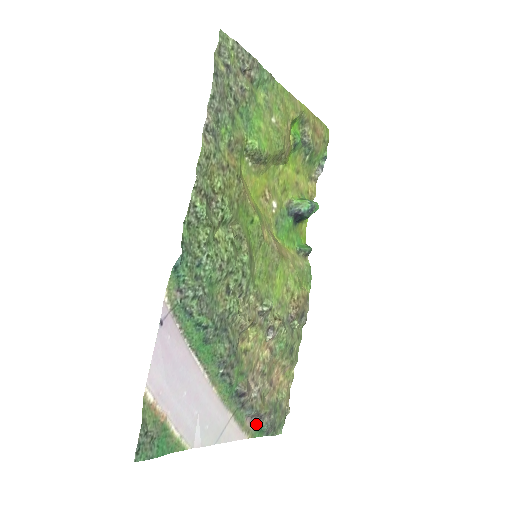
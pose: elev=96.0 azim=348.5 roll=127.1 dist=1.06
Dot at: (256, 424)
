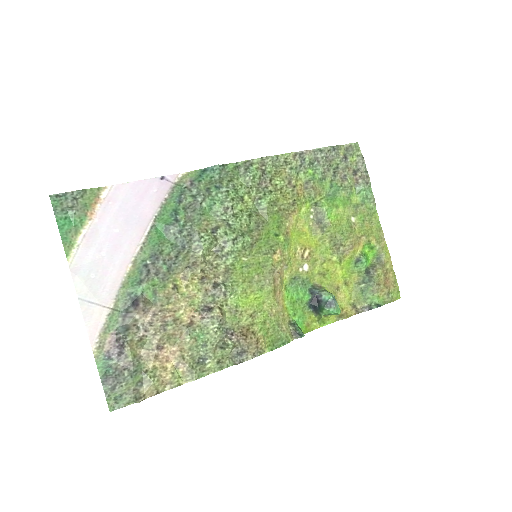
Dot at: (111, 354)
